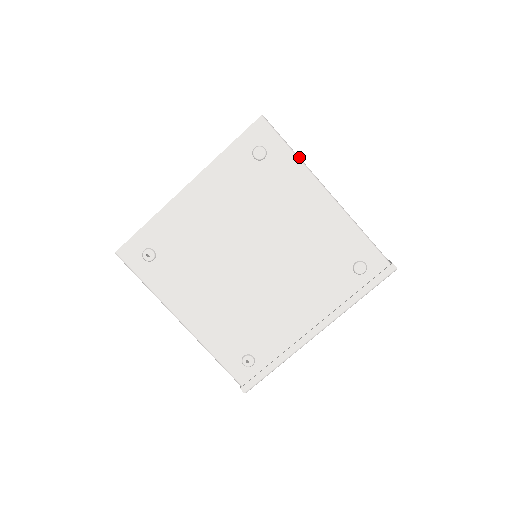
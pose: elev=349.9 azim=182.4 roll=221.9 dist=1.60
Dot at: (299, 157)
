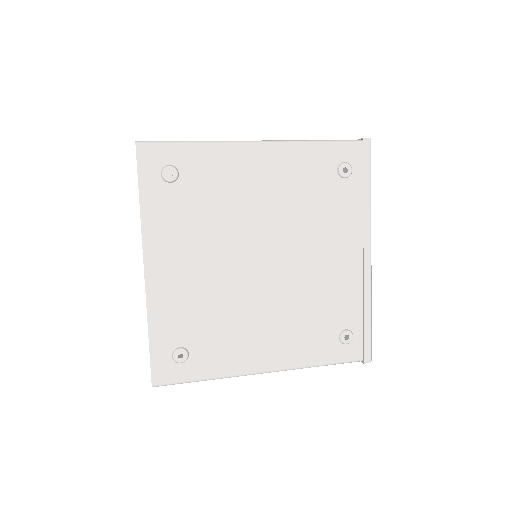
Dot at: (203, 141)
